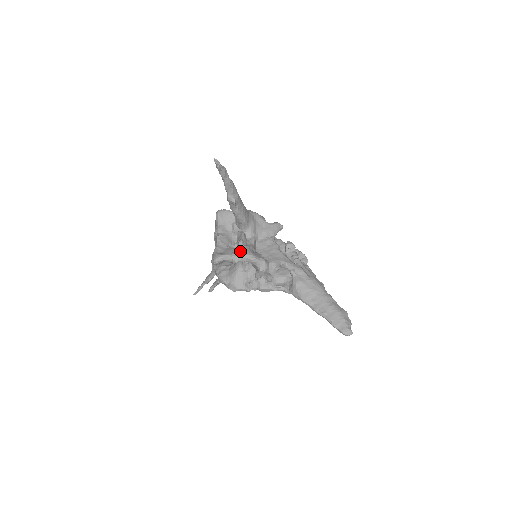
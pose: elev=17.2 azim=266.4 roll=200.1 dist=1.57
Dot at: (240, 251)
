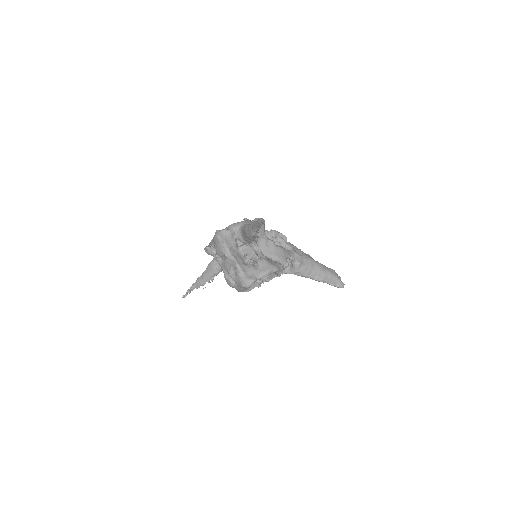
Dot at: (265, 269)
